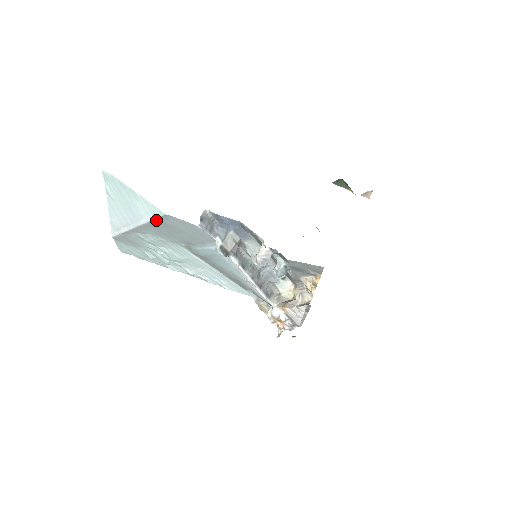
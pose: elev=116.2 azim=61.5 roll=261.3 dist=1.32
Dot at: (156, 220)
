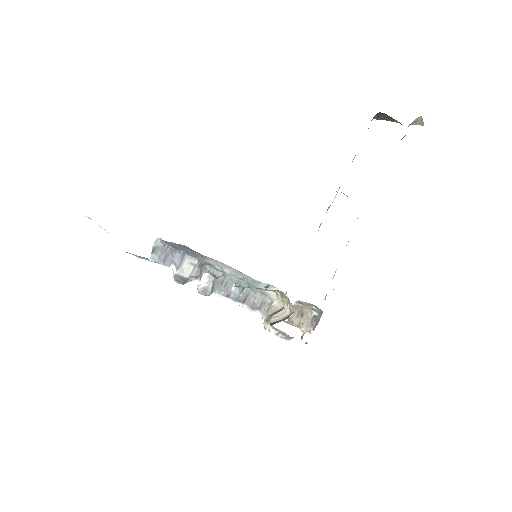
Dot at: occluded
